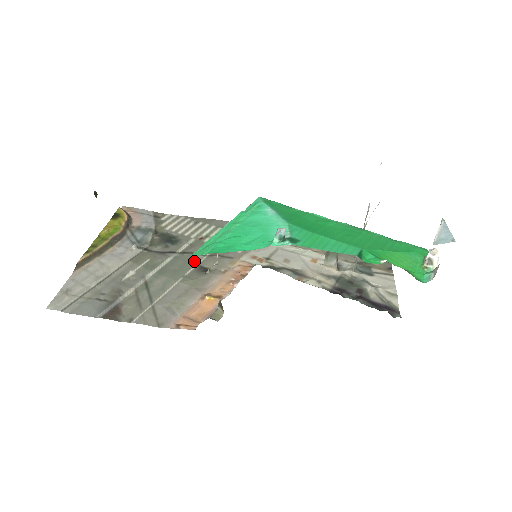
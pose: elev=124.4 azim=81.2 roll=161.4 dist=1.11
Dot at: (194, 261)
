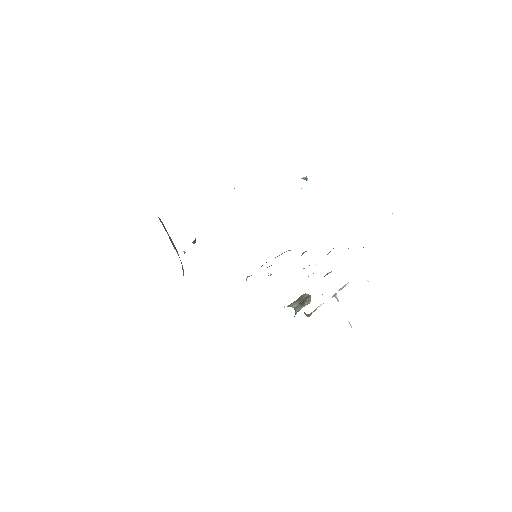
Dot at: occluded
